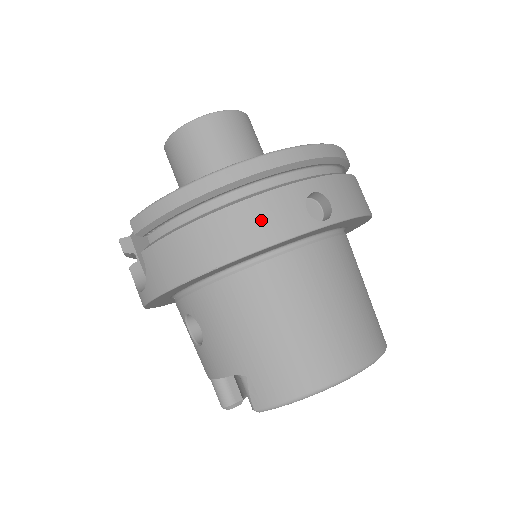
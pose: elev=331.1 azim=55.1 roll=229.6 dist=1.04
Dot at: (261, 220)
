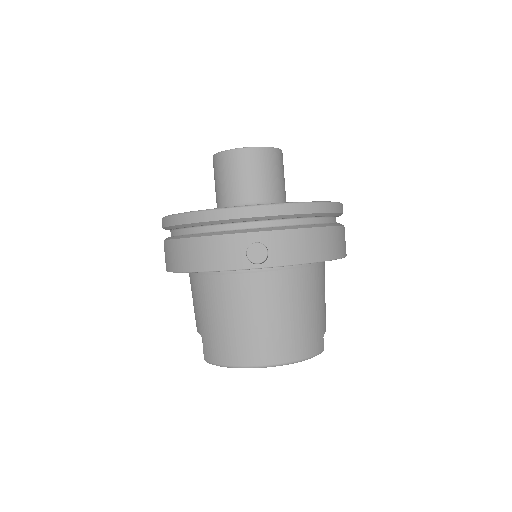
Dot at: (213, 253)
